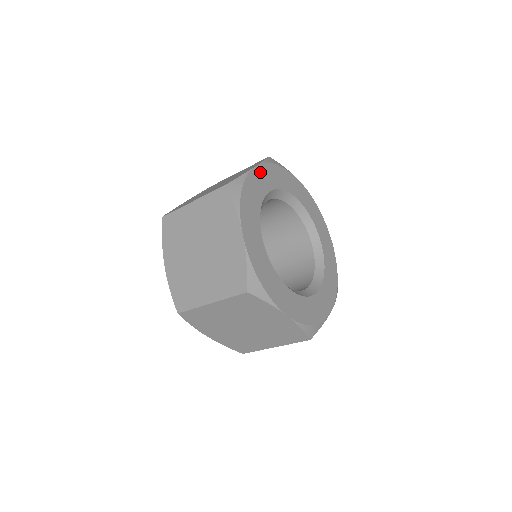
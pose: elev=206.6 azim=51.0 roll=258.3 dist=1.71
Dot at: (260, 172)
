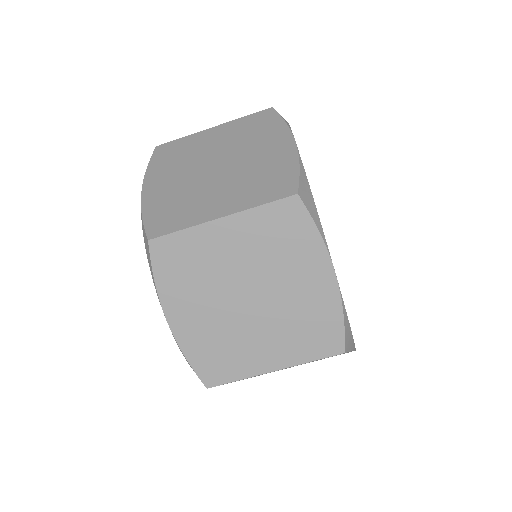
Dot at: occluded
